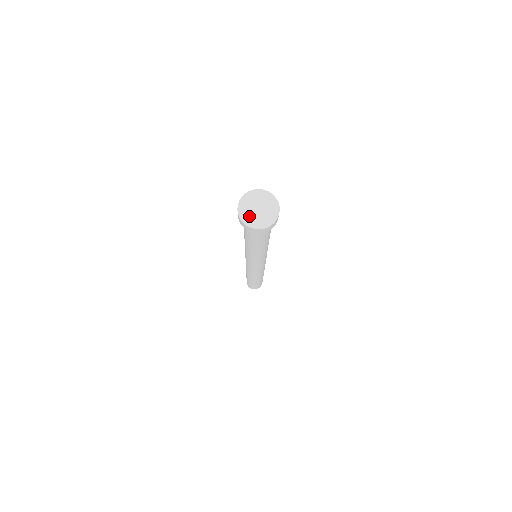
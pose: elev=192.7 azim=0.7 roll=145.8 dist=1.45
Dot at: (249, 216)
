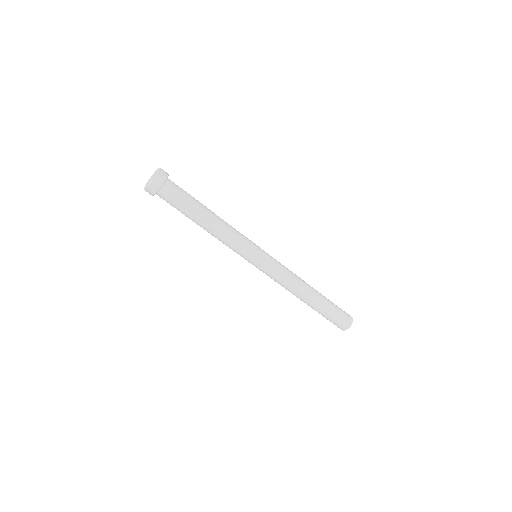
Dot at: (147, 183)
